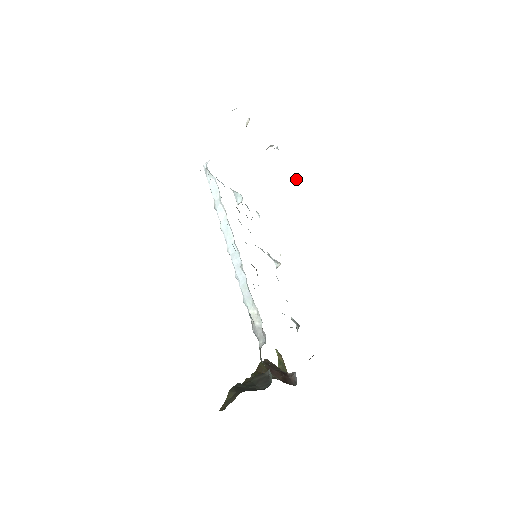
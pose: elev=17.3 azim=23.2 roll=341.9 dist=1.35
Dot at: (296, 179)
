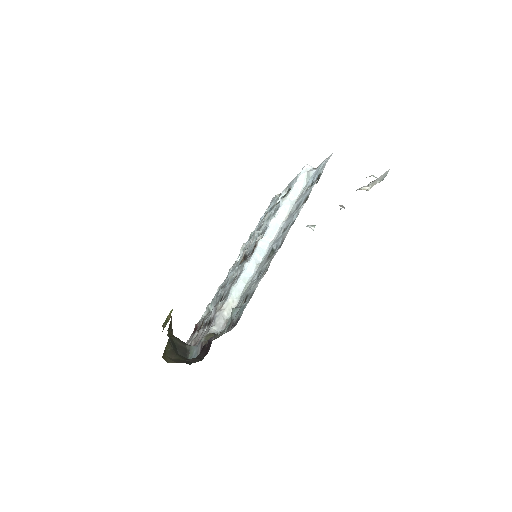
Dot at: (311, 227)
